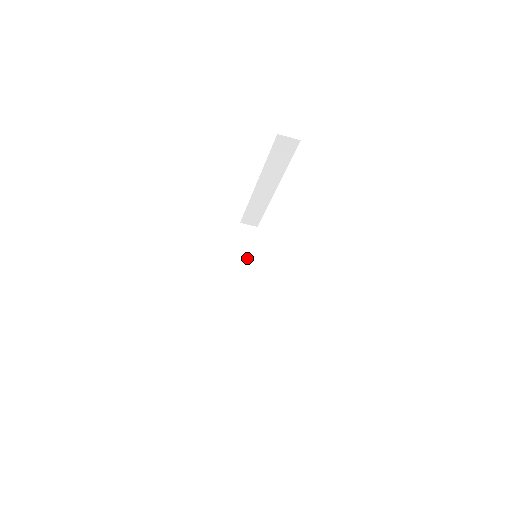
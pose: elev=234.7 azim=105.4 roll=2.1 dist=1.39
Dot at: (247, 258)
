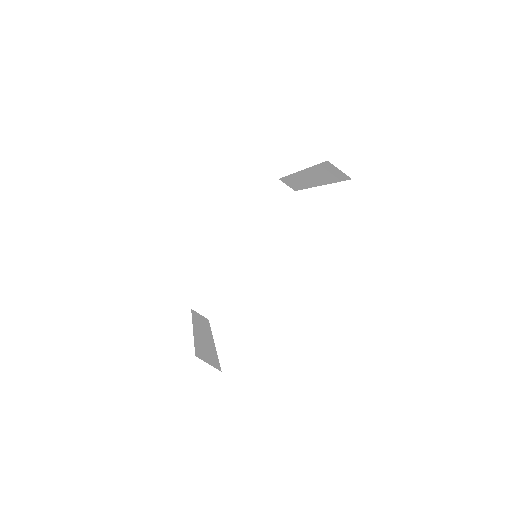
Dot at: (266, 222)
